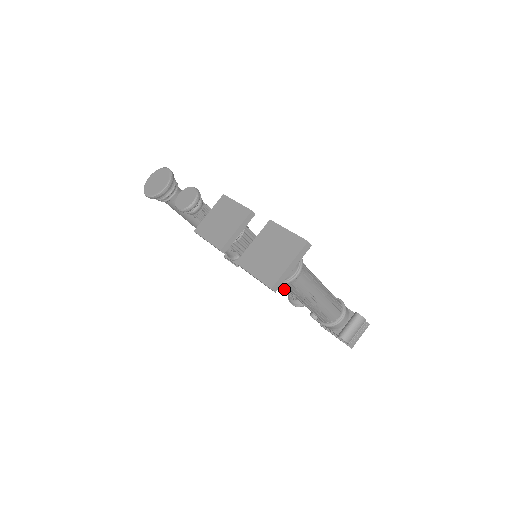
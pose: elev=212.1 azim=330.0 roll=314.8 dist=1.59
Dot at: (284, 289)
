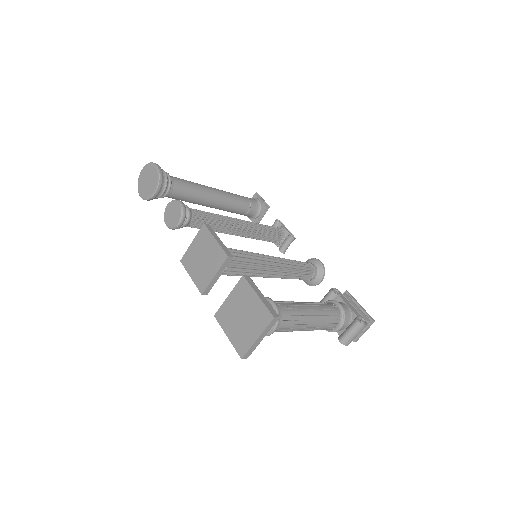
Dot at: occluded
